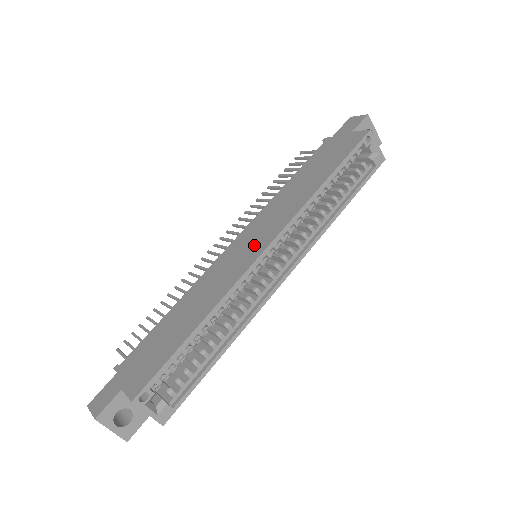
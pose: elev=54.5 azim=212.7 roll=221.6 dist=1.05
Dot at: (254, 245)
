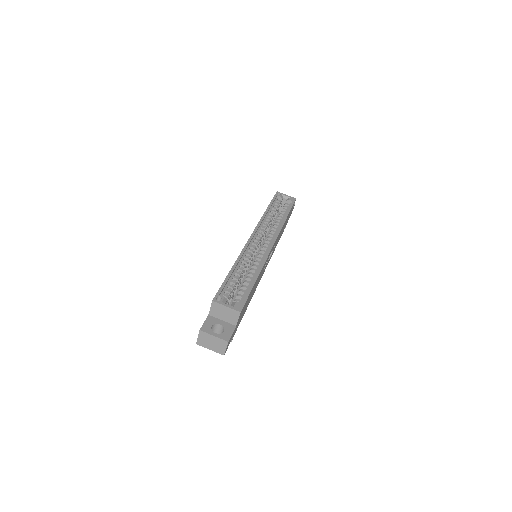
Dot at: occluded
